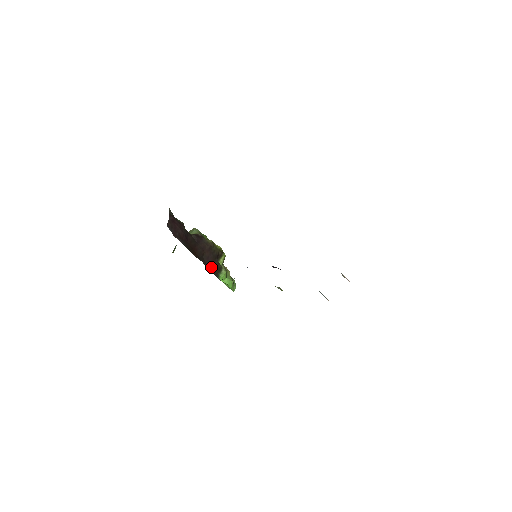
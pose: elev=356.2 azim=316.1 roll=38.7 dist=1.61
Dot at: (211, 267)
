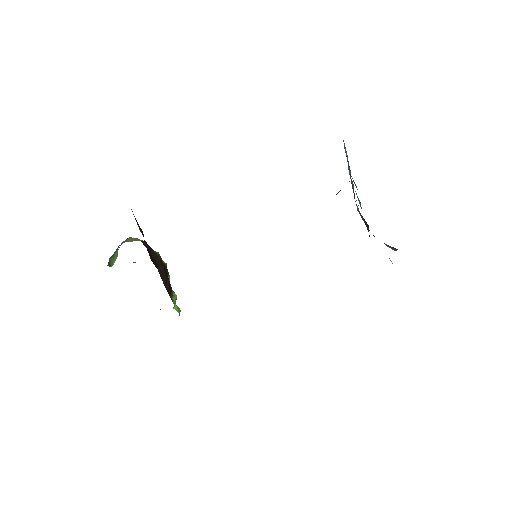
Dot at: (166, 285)
